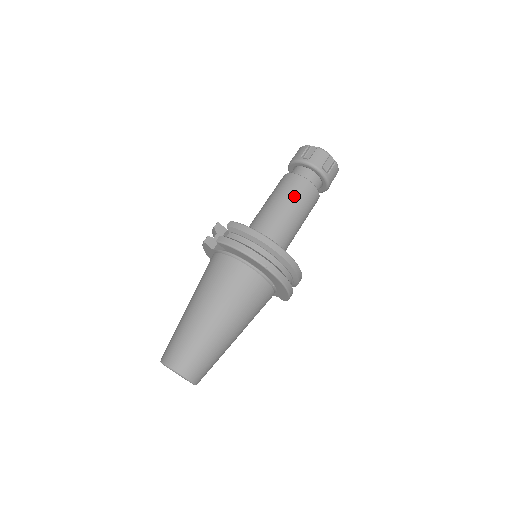
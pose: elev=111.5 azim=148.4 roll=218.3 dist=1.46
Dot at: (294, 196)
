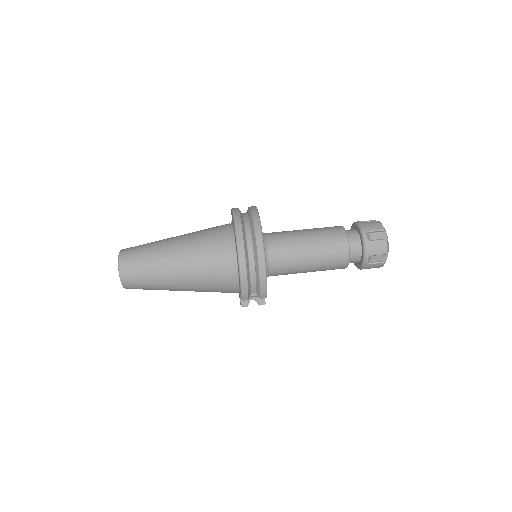
Dot at: (322, 232)
